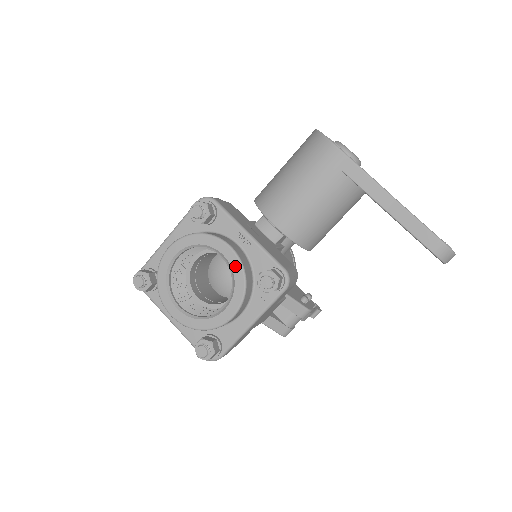
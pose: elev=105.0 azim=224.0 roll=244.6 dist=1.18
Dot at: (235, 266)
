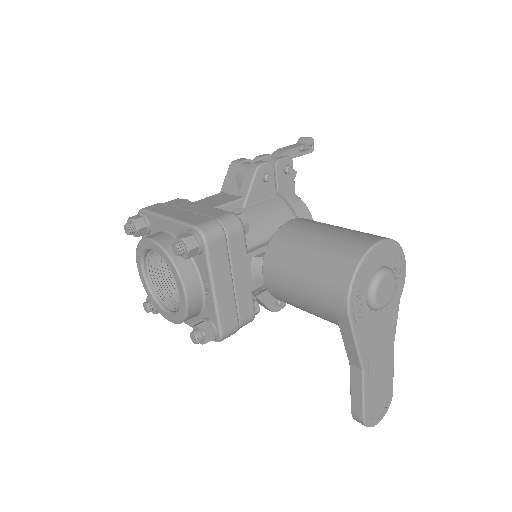
Dot at: (182, 307)
